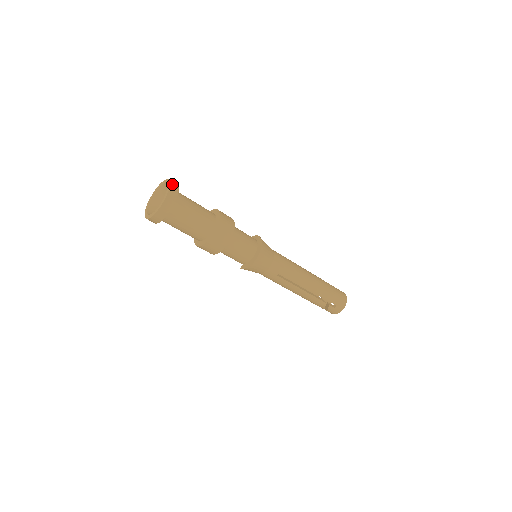
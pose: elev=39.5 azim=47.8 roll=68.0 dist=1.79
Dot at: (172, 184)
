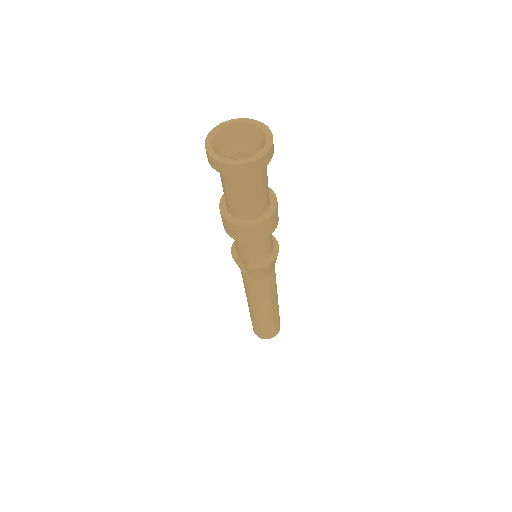
Dot at: (266, 127)
